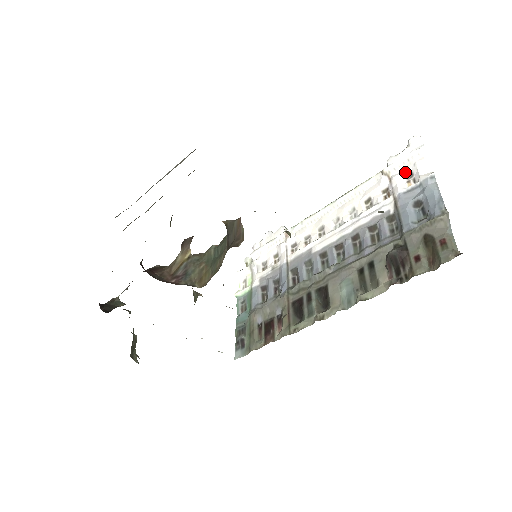
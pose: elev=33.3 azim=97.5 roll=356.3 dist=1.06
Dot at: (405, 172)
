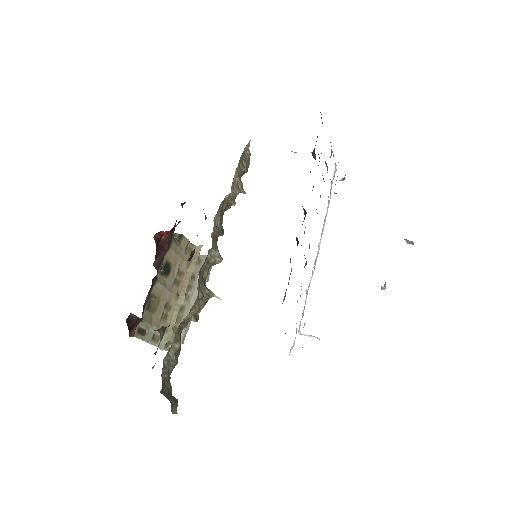
Dot at: (334, 174)
